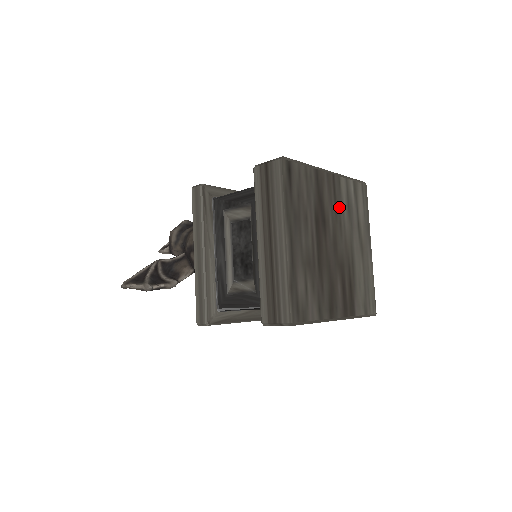
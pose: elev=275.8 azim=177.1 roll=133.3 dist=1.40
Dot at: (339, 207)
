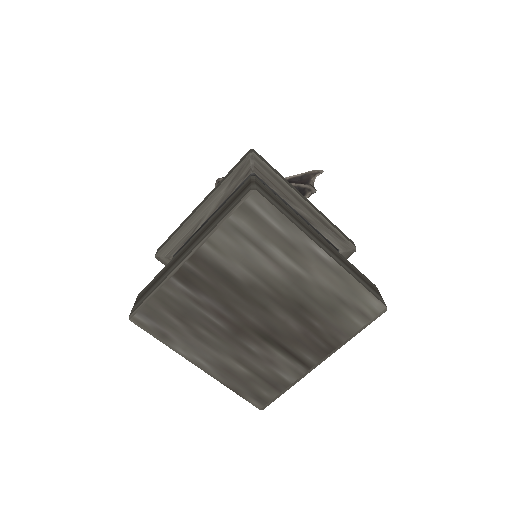
Dot at: (233, 273)
